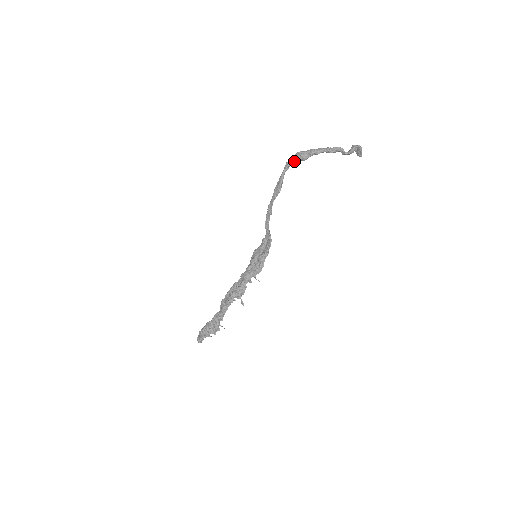
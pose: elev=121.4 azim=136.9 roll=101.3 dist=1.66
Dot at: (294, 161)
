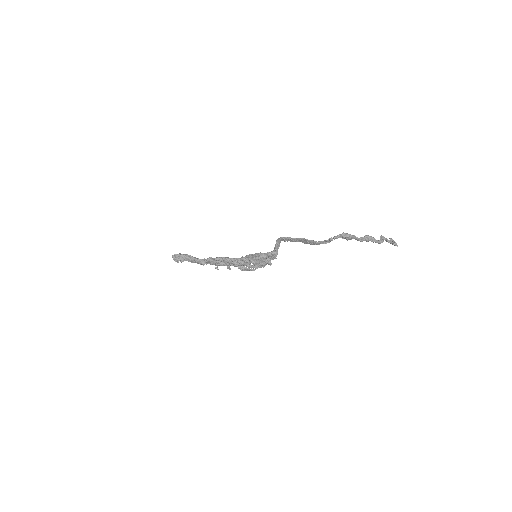
Dot at: (338, 237)
